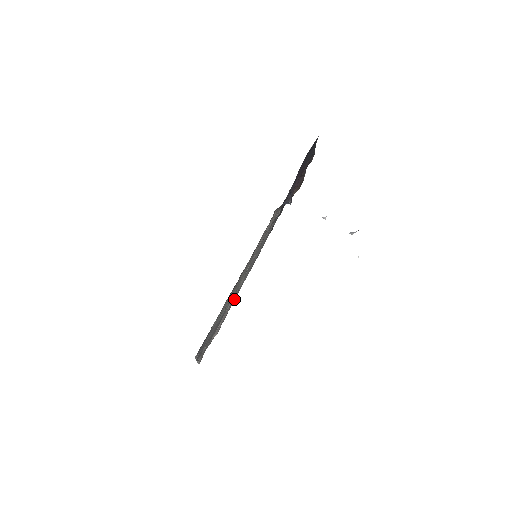
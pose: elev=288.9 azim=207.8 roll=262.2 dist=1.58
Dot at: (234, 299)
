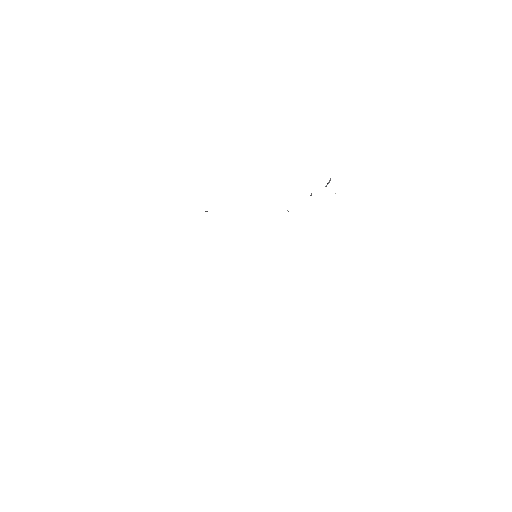
Dot at: occluded
